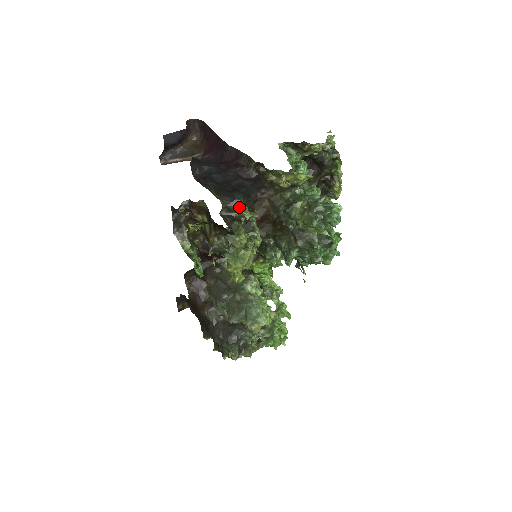
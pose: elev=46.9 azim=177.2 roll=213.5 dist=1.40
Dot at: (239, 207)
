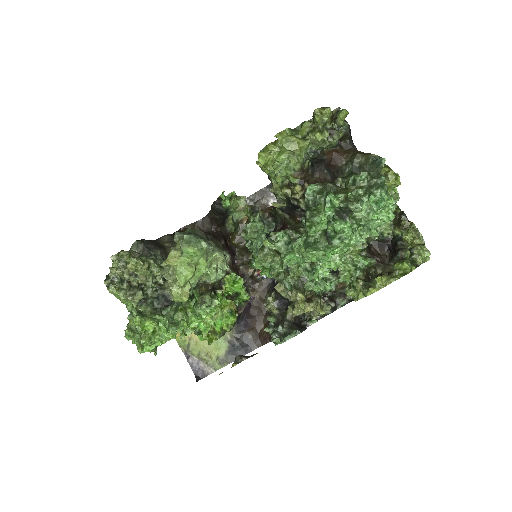
Dot at: occluded
